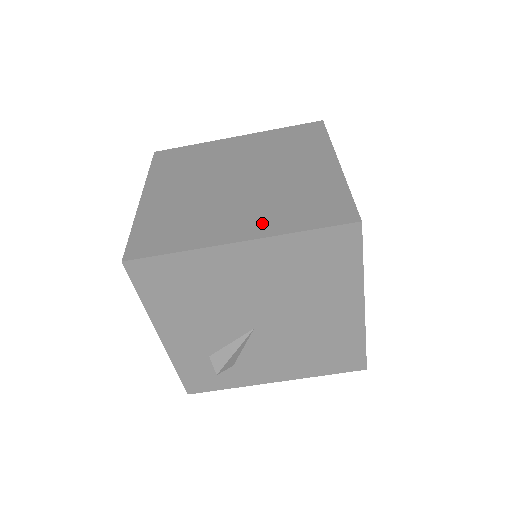
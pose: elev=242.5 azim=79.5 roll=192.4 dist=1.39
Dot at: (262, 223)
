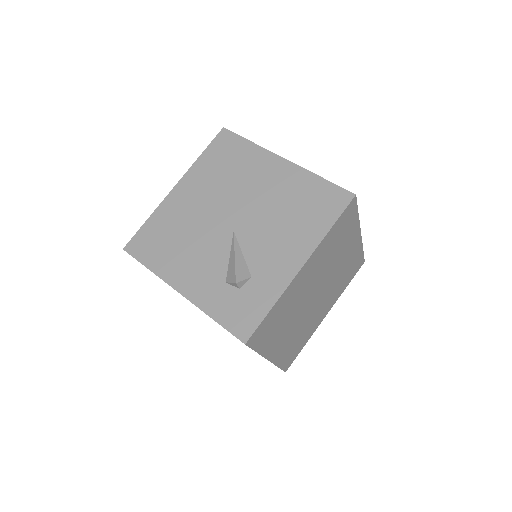
Dot at: occluded
